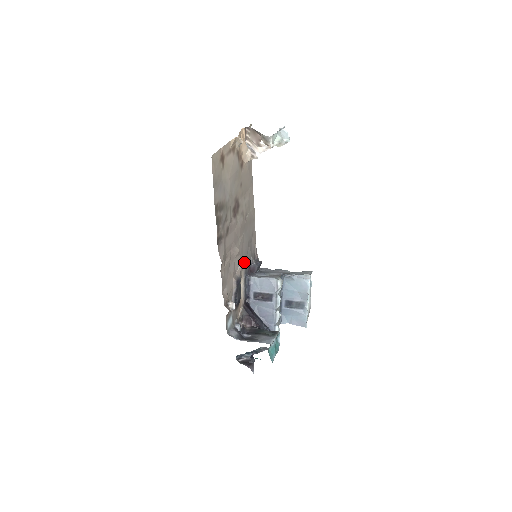
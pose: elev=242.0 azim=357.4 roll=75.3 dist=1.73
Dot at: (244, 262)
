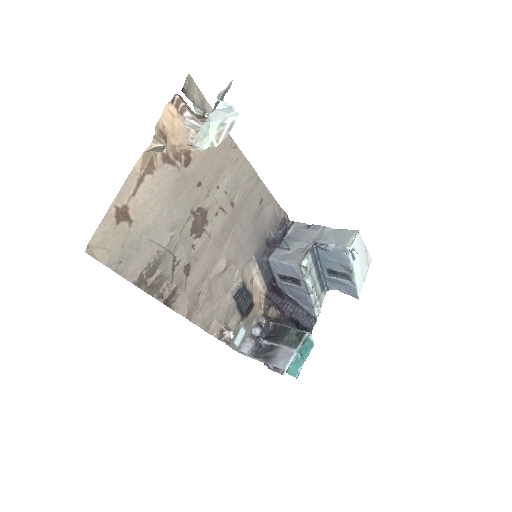
Dot at: (250, 252)
